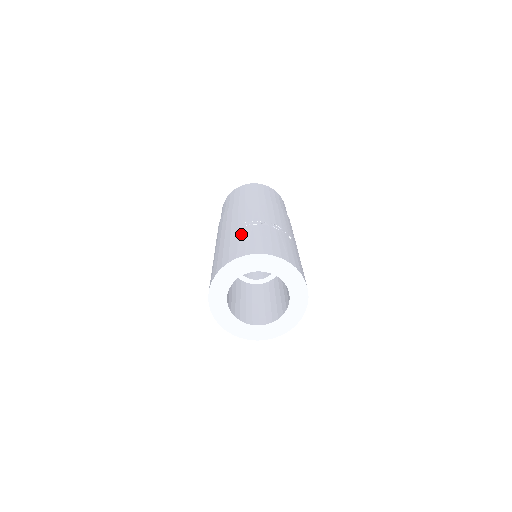
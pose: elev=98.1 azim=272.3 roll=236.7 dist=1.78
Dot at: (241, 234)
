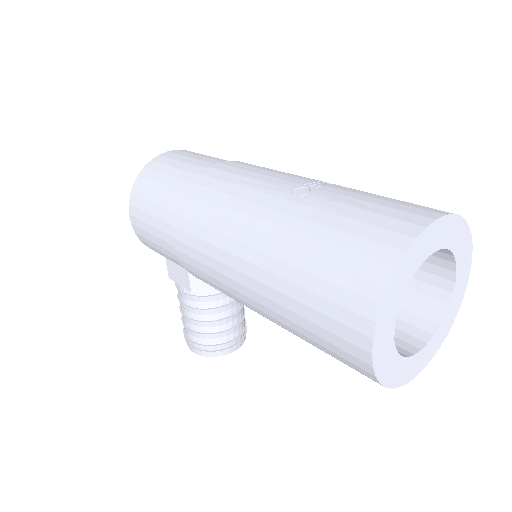
Dot at: (330, 205)
